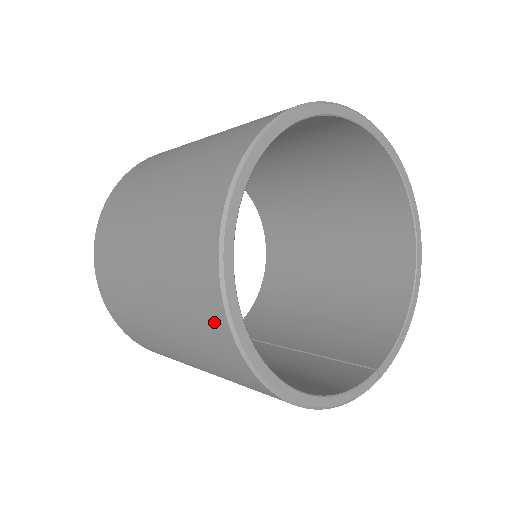
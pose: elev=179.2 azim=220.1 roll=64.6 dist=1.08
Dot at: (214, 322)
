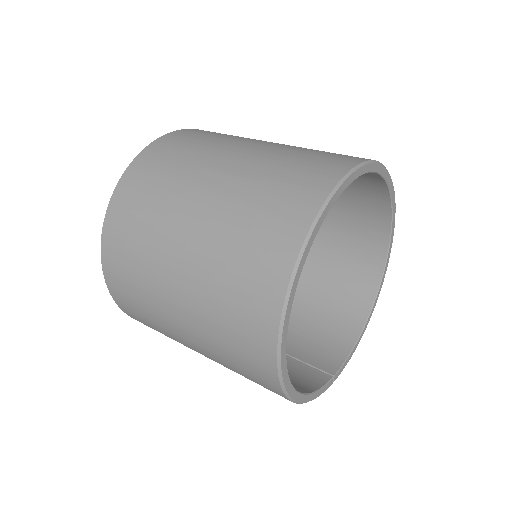
Dot at: (261, 325)
